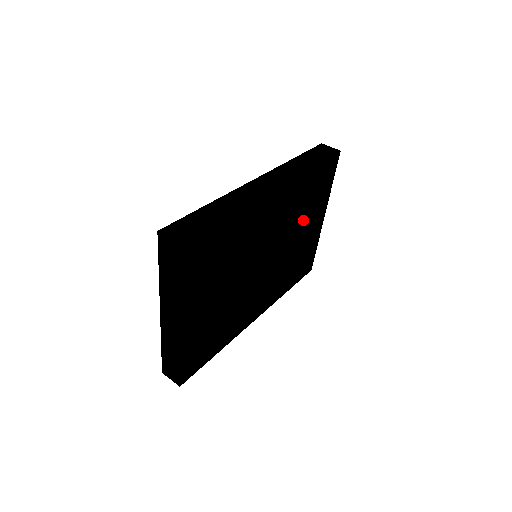
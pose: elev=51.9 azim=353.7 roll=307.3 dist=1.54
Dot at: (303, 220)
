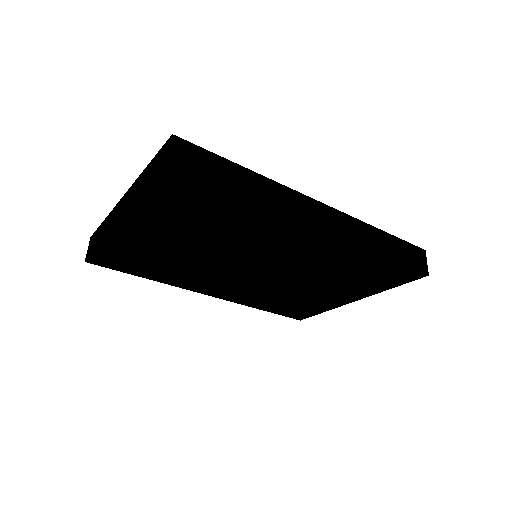
Dot at: (328, 281)
